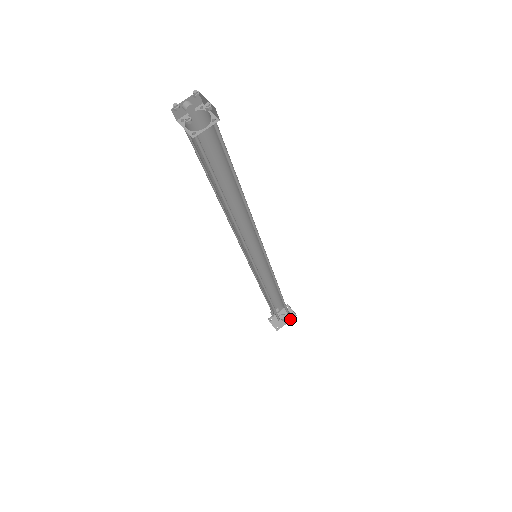
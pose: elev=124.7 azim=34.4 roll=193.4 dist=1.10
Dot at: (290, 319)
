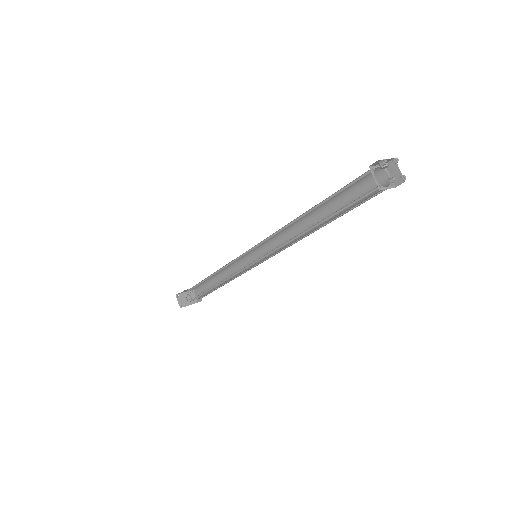
Dot at: (194, 302)
